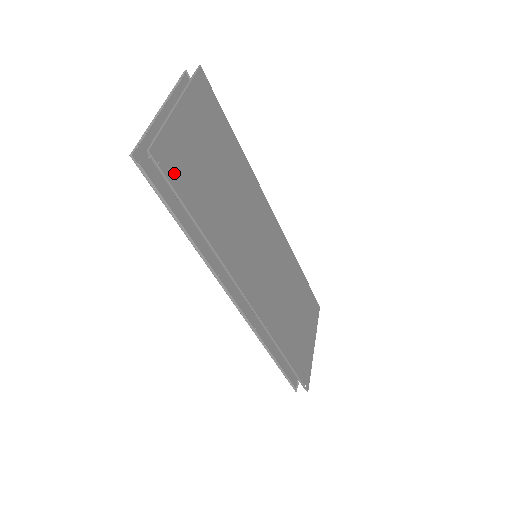
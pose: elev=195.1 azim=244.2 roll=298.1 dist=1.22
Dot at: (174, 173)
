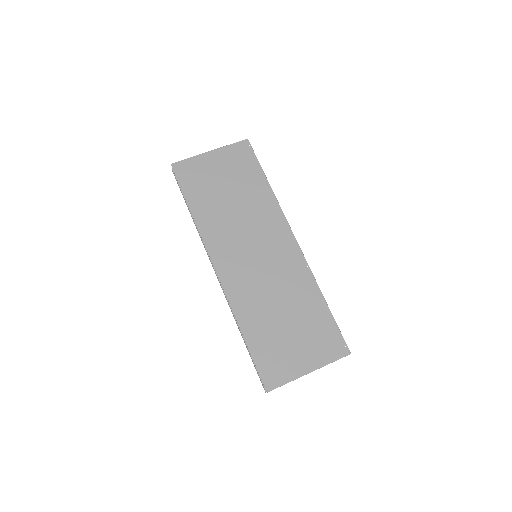
Dot at: (185, 178)
